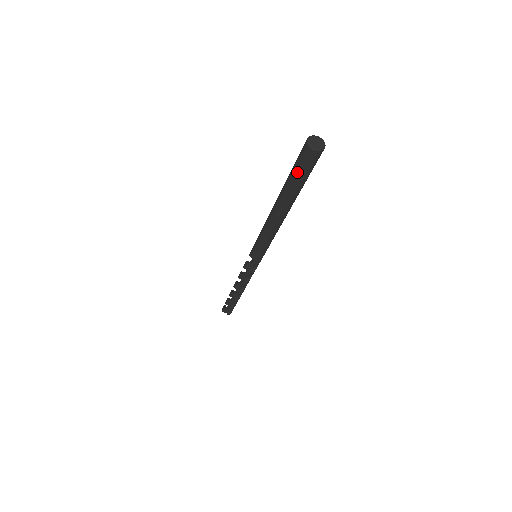
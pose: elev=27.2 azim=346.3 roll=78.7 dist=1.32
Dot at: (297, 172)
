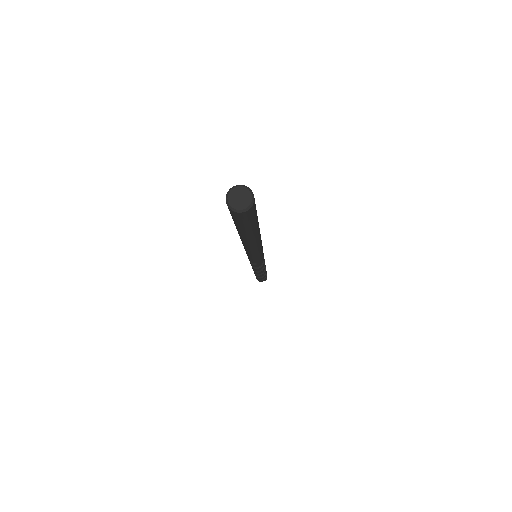
Dot at: (241, 225)
